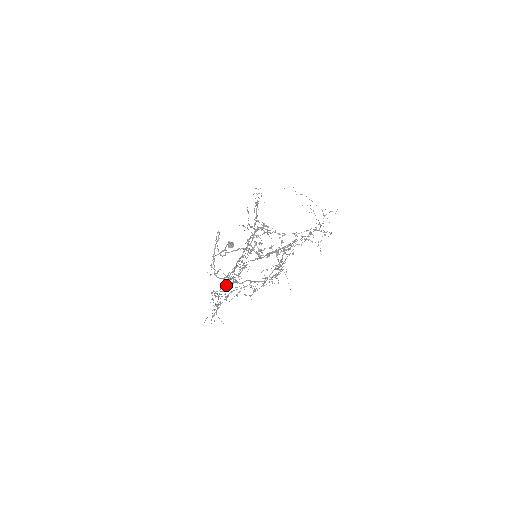
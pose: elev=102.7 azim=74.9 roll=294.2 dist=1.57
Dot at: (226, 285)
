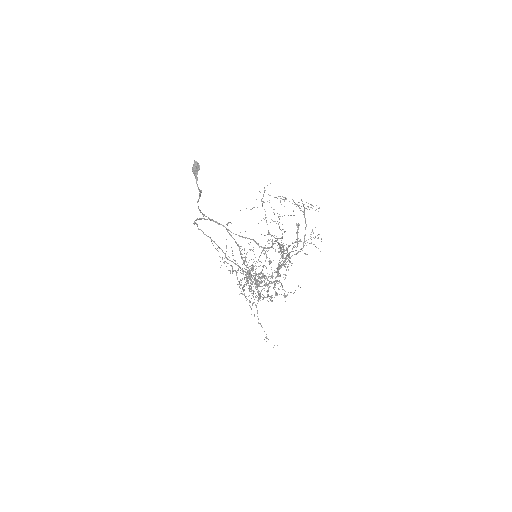
Dot at: occluded
